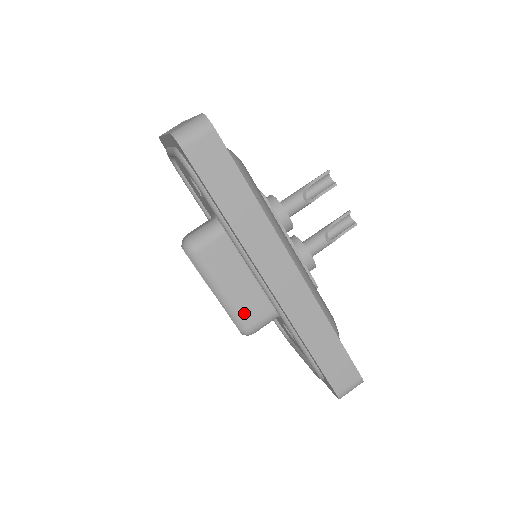
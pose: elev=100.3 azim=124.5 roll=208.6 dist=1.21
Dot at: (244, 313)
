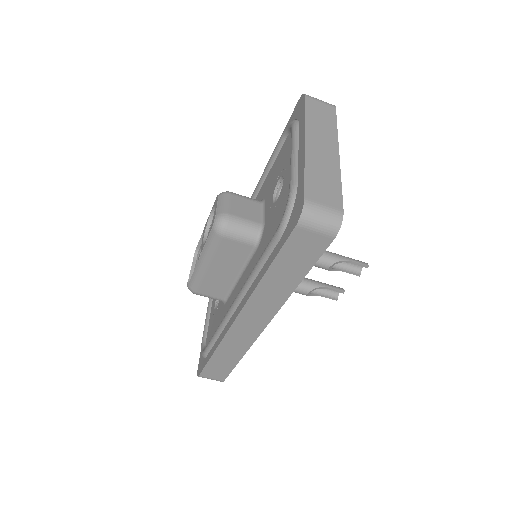
Dot at: (204, 285)
